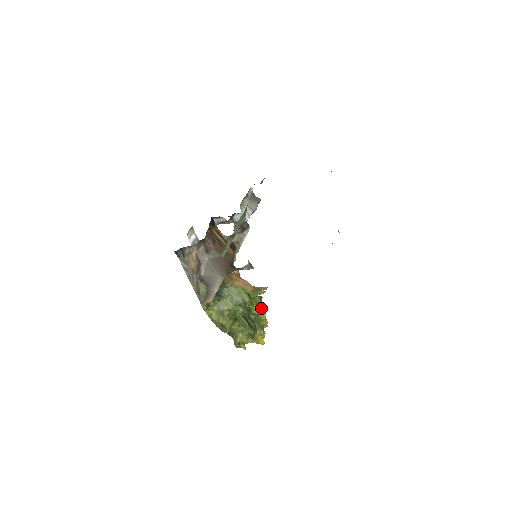
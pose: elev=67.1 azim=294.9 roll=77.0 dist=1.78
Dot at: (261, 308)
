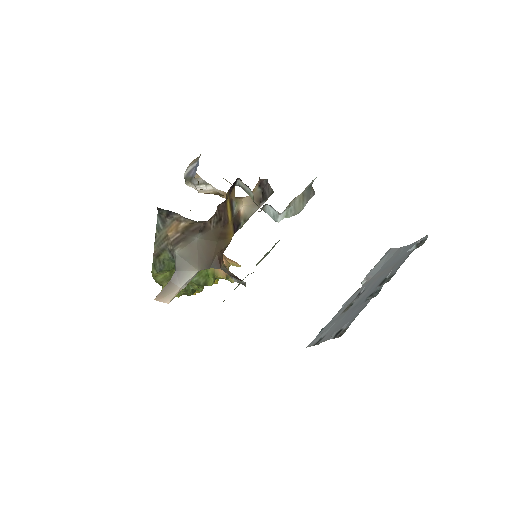
Dot at: occluded
